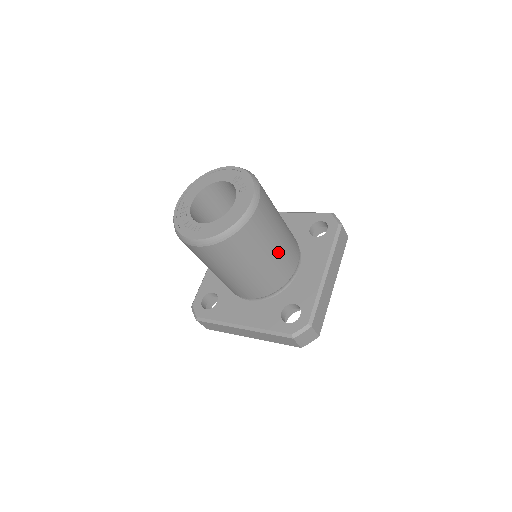
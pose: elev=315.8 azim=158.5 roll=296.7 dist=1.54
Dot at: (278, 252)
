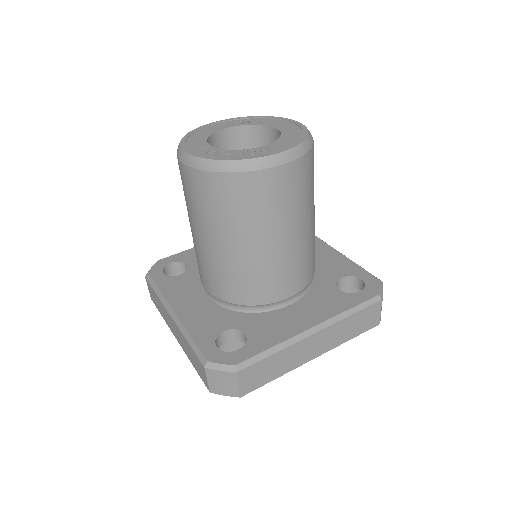
Dot at: occluded
